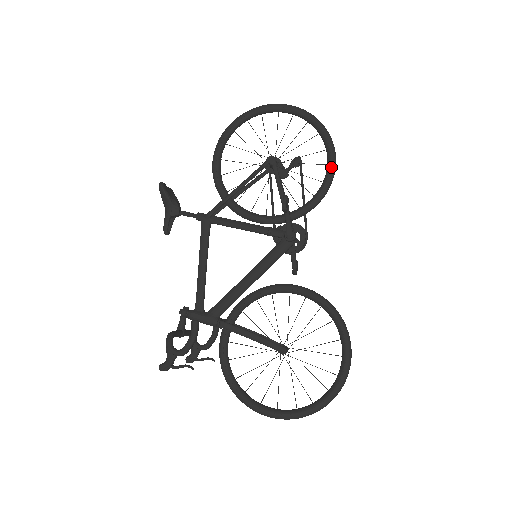
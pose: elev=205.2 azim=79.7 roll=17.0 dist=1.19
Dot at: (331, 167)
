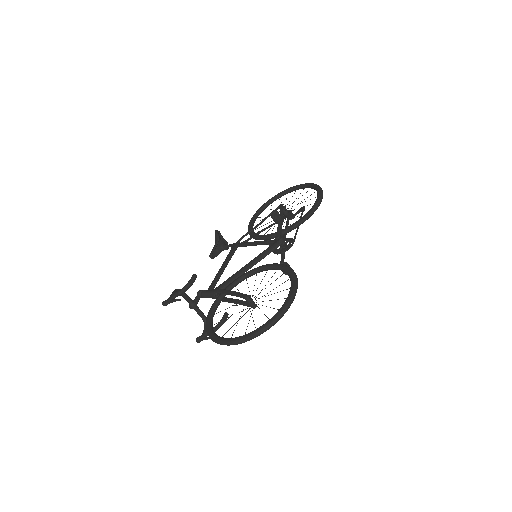
Dot at: (316, 201)
